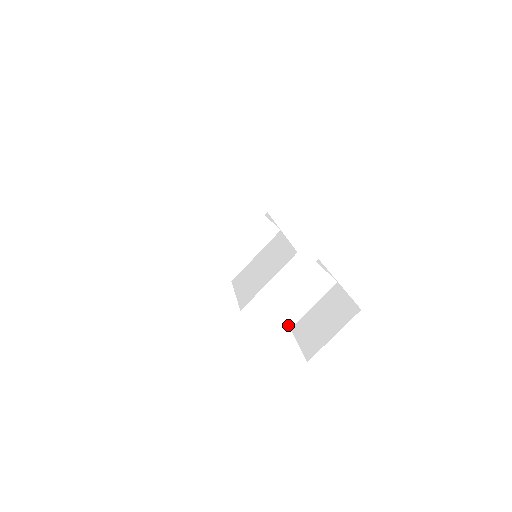
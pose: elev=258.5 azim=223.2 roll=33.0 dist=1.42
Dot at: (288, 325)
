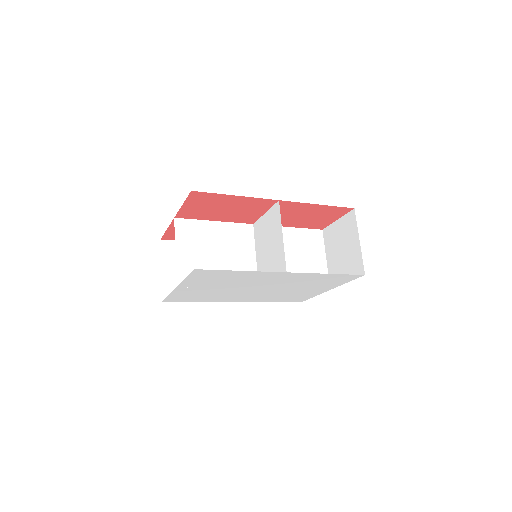
Dot at: (326, 289)
